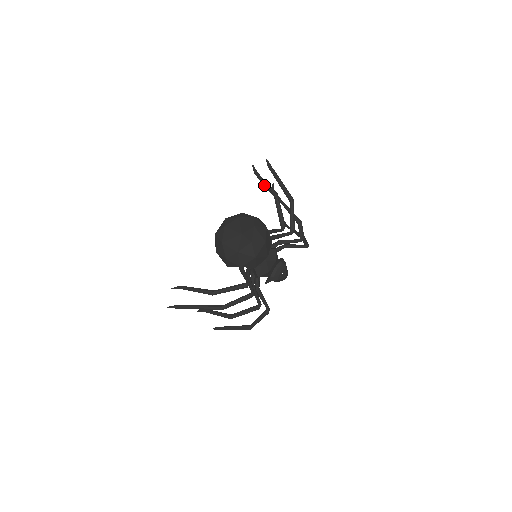
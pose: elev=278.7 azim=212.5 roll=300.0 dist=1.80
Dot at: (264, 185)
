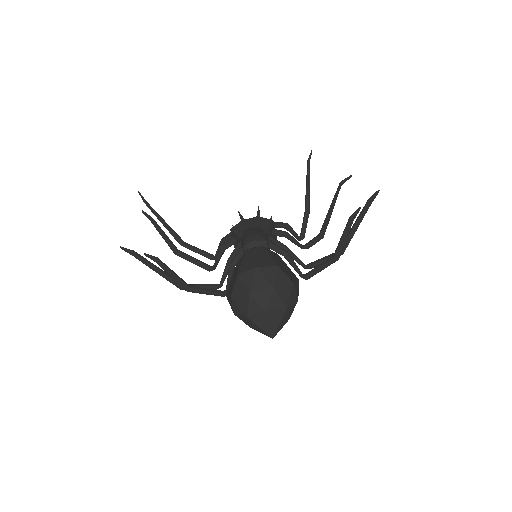
Dot at: (341, 240)
